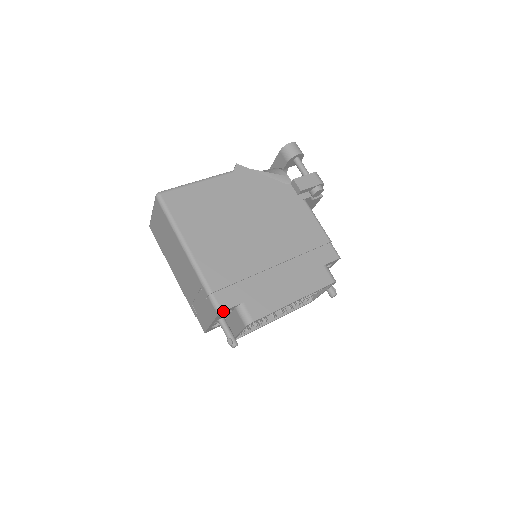
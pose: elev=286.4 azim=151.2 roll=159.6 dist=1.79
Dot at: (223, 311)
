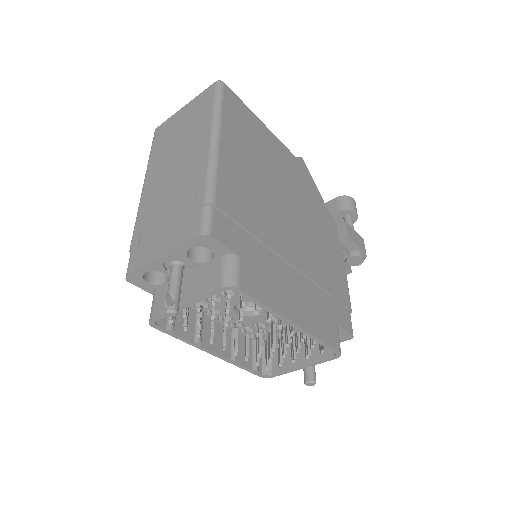
Dot at: (212, 236)
